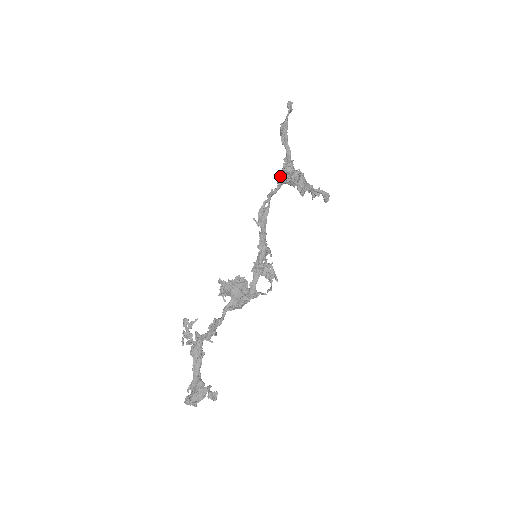
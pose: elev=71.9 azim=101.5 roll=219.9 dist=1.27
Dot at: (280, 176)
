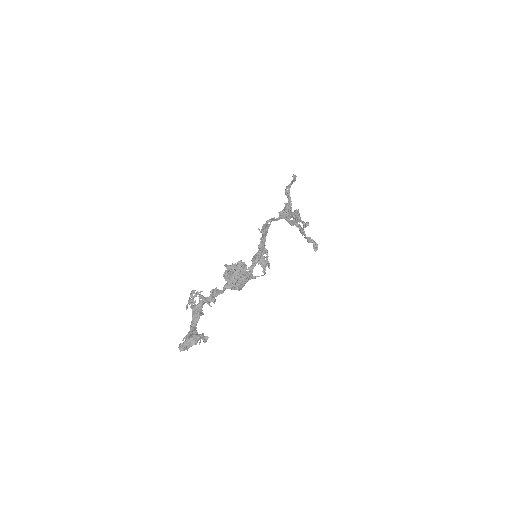
Dot at: (282, 212)
